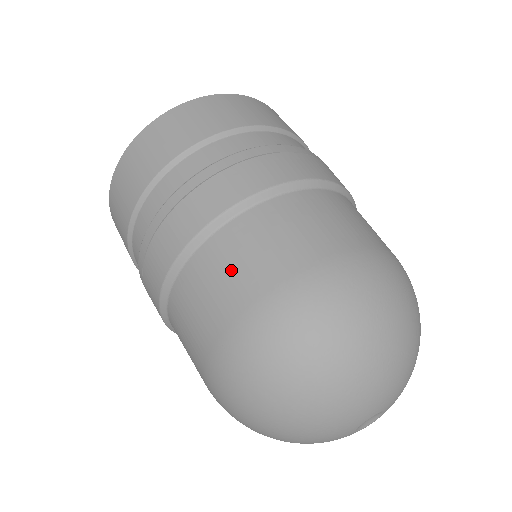
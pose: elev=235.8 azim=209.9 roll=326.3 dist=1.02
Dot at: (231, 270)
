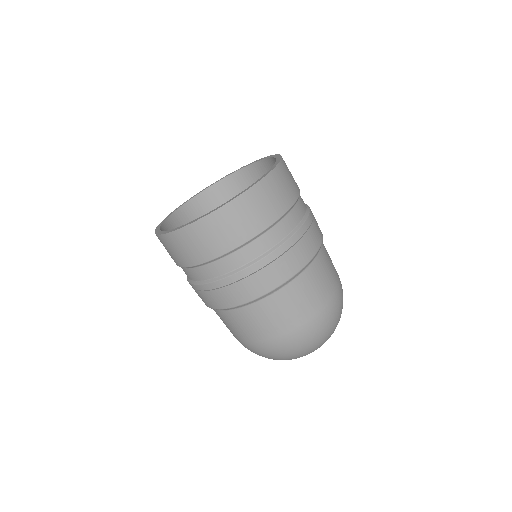
Dot at: (275, 317)
